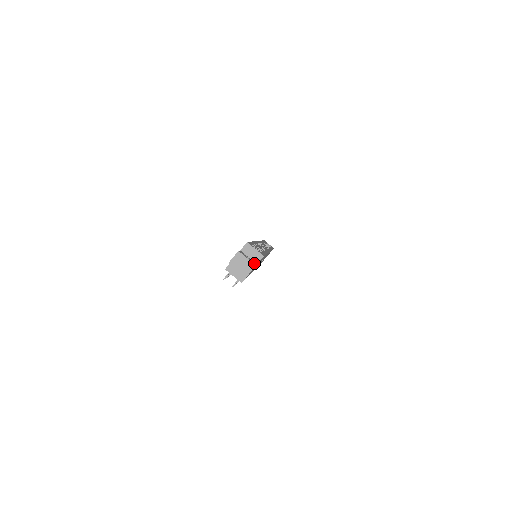
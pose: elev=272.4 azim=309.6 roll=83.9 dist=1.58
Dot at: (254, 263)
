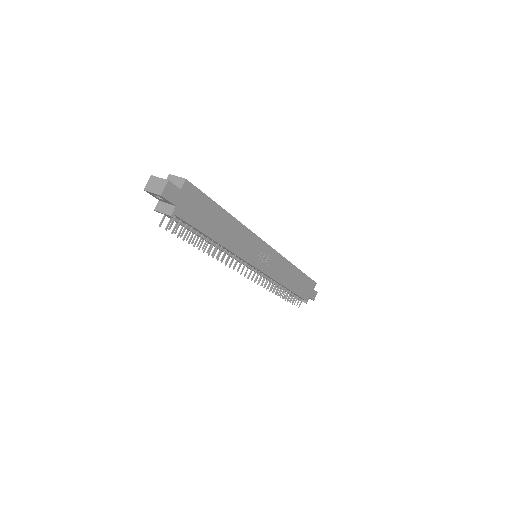
Dot at: (170, 183)
